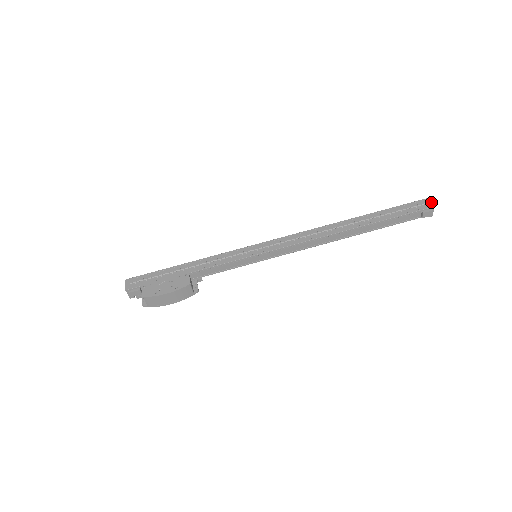
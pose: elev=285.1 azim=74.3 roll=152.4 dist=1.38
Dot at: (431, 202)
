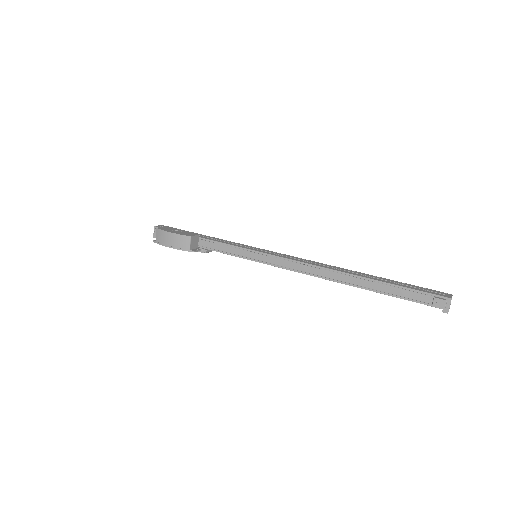
Dot at: occluded
